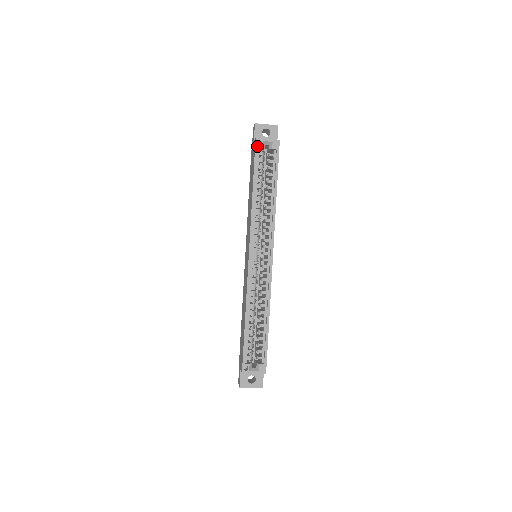
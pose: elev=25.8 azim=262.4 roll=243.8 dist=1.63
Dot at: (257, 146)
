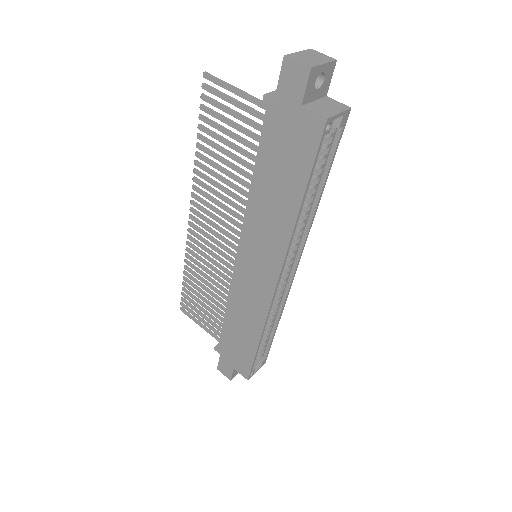
Dot at: (325, 133)
